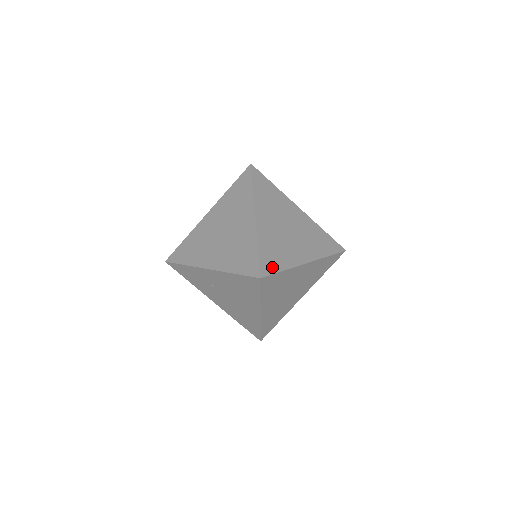
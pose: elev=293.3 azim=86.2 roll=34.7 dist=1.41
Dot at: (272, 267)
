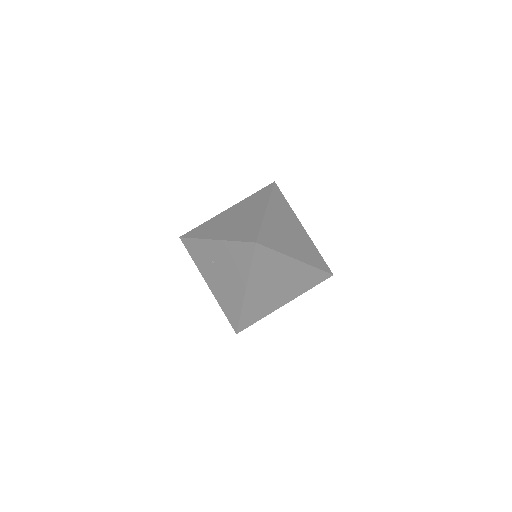
Dot at: (268, 243)
